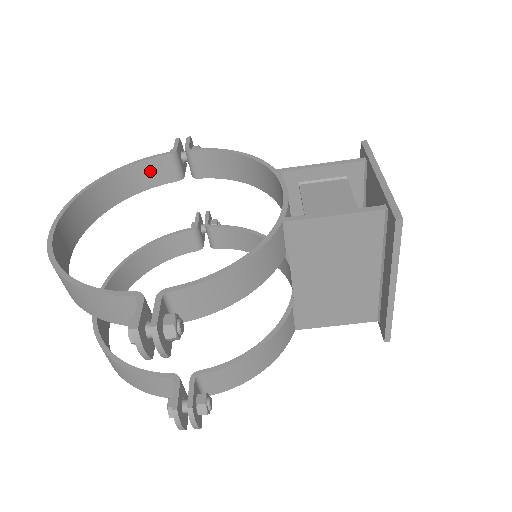
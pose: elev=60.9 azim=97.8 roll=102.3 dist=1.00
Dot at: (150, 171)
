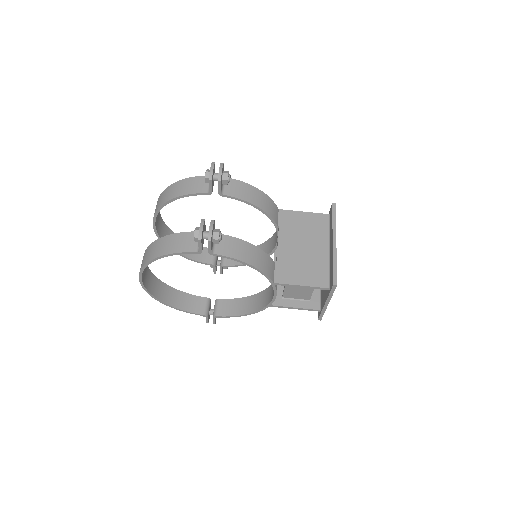
Dot at: occluded
